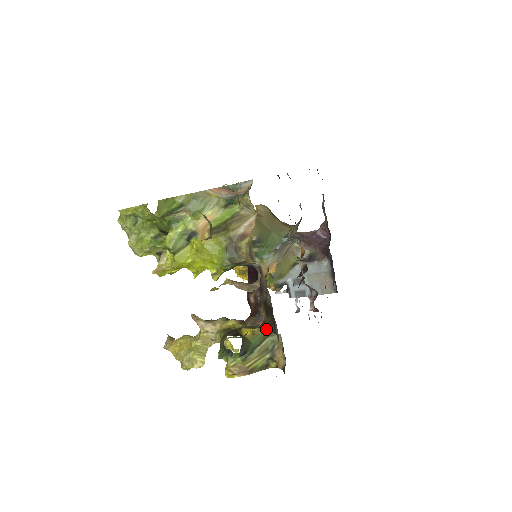
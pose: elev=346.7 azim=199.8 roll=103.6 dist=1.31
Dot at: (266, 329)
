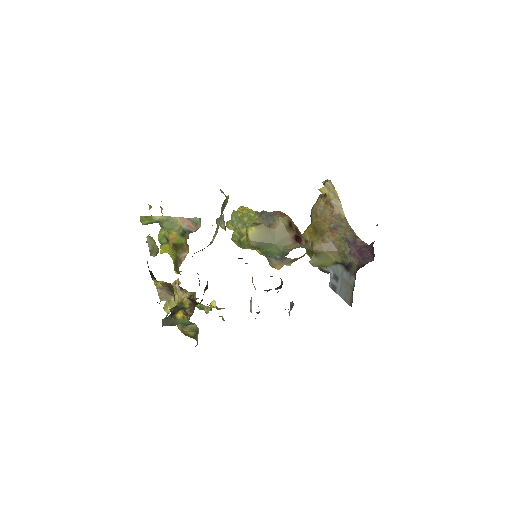
Dot at: (188, 320)
